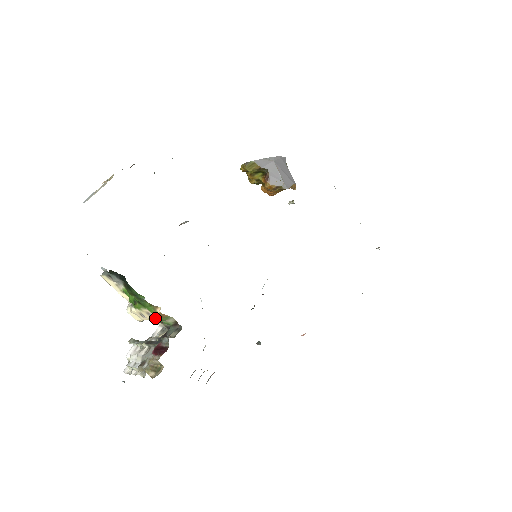
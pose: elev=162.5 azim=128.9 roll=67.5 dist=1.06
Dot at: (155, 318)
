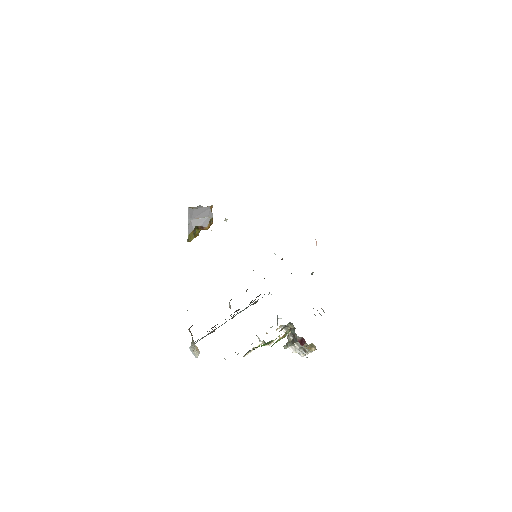
Dot at: occluded
